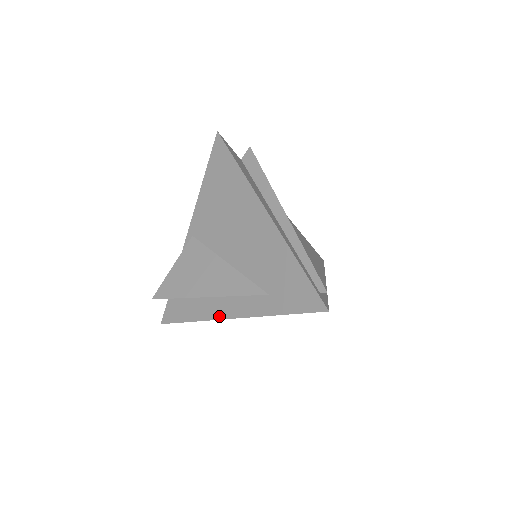
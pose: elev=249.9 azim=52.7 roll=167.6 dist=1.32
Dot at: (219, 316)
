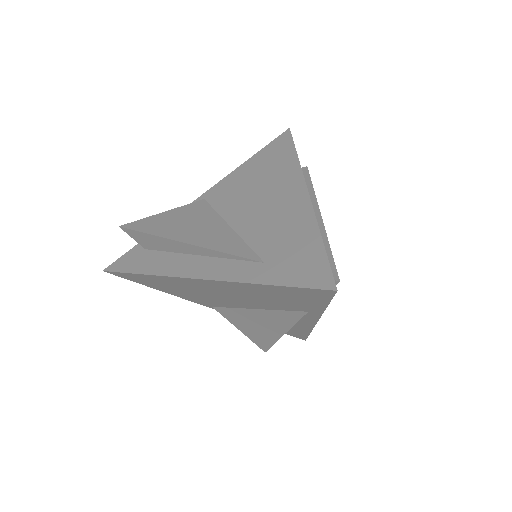
Dot at: (184, 274)
